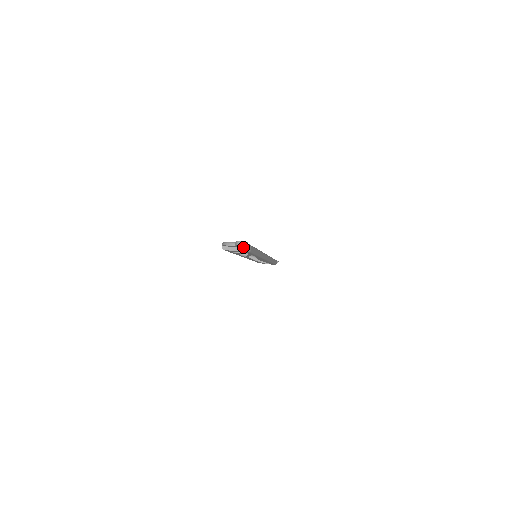
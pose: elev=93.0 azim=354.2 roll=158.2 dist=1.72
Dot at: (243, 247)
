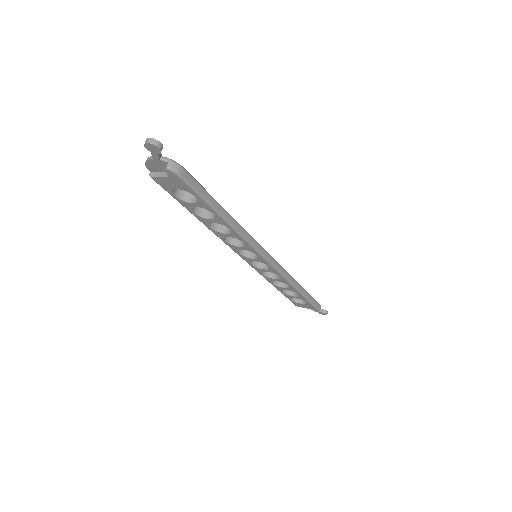
Dot at: (168, 165)
